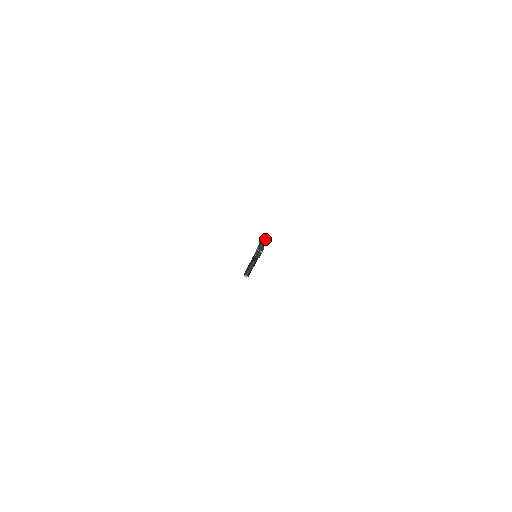
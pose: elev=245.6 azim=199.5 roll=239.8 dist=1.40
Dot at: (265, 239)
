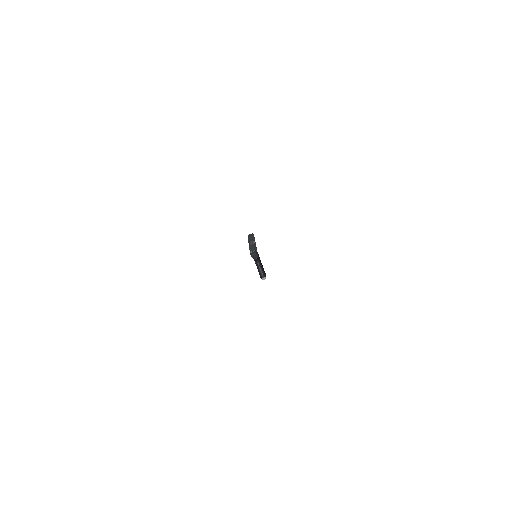
Dot at: (251, 236)
